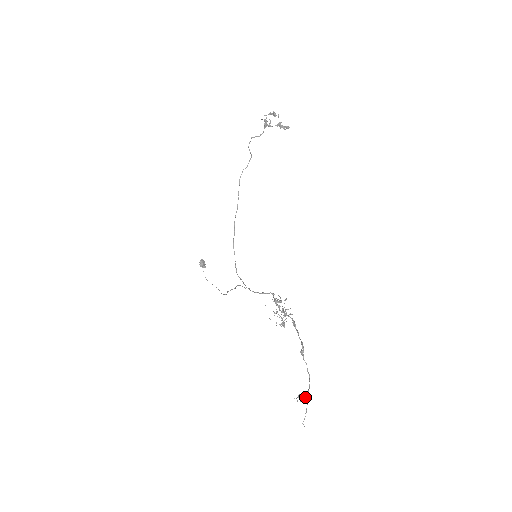
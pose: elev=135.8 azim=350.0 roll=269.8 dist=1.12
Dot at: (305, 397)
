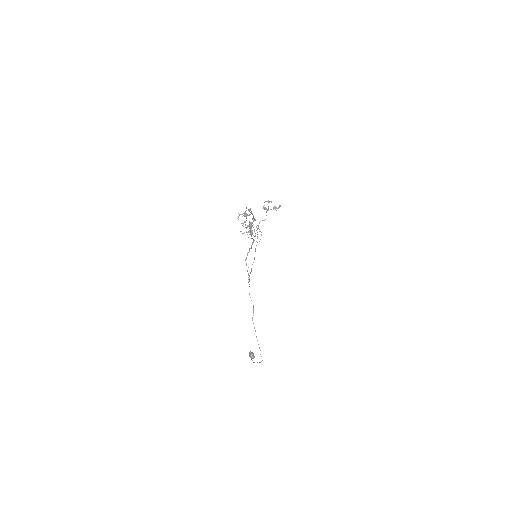
Dot at: (244, 214)
